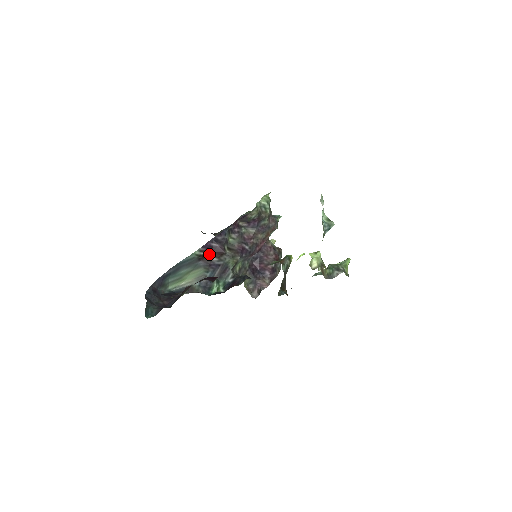
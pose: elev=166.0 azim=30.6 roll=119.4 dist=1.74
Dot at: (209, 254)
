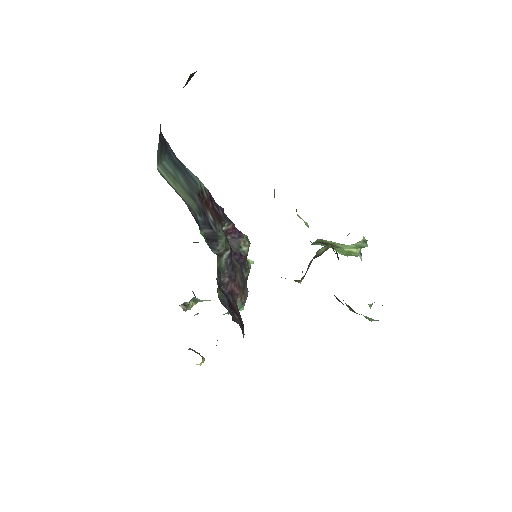
Dot at: (208, 206)
